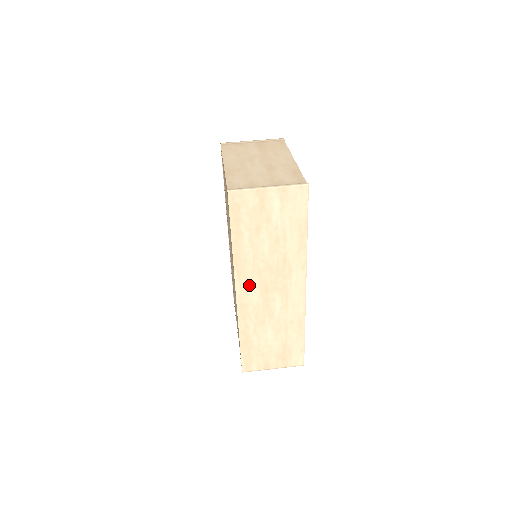
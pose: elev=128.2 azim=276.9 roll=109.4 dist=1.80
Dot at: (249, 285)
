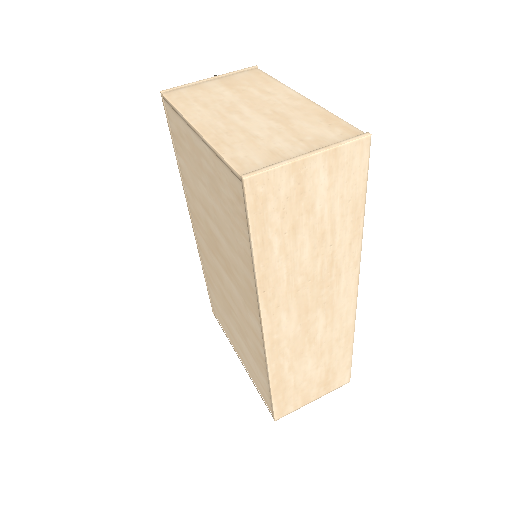
Dot at: (282, 313)
